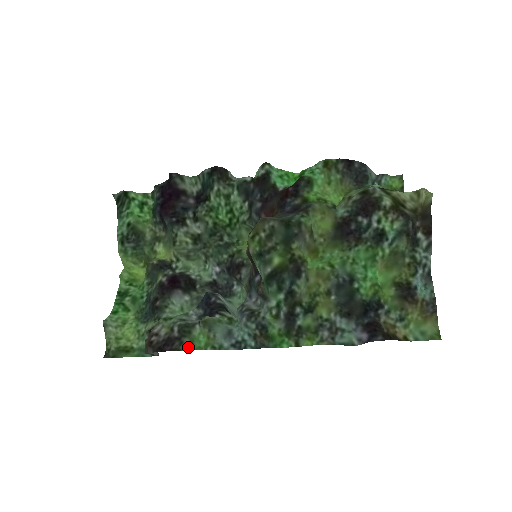
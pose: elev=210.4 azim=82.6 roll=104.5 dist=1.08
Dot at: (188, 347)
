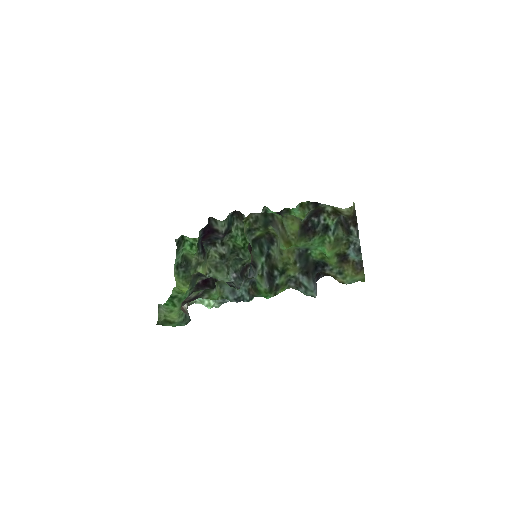
Dot at: (207, 298)
